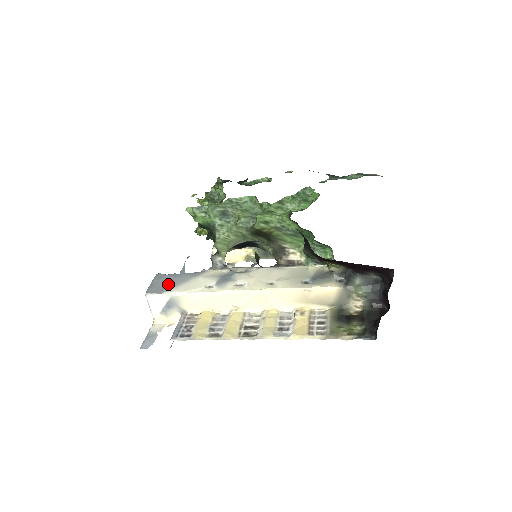
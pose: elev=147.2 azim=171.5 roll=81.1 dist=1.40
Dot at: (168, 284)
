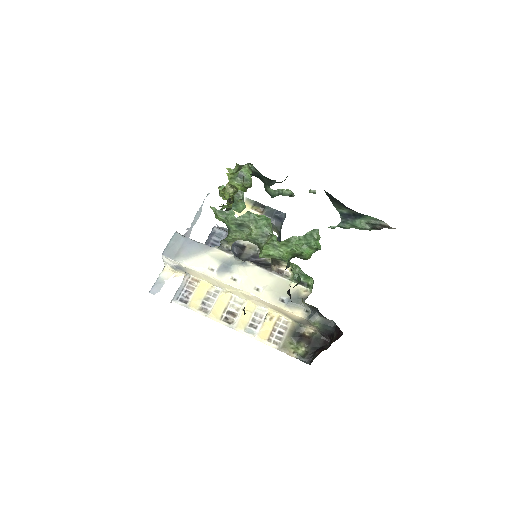
Dot at: (181, 252)
